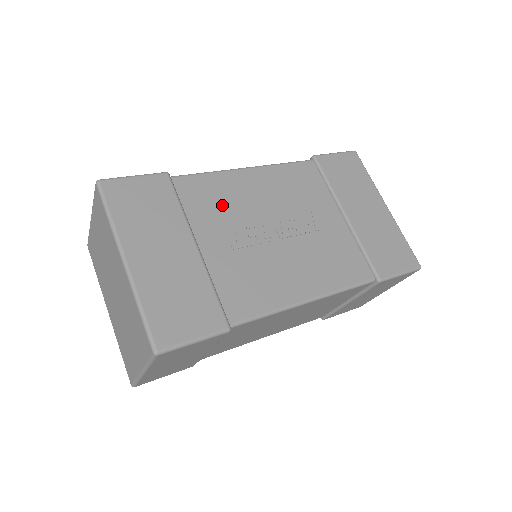
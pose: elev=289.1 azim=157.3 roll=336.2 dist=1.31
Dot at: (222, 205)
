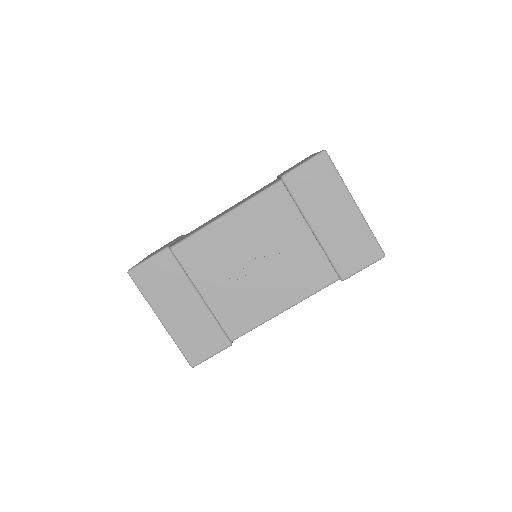
Dot at: (211, 258)
